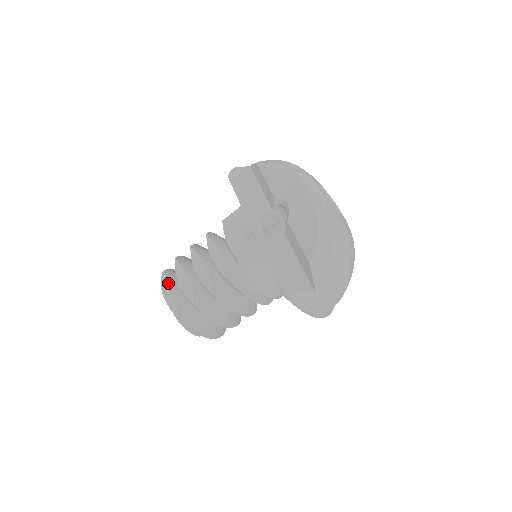
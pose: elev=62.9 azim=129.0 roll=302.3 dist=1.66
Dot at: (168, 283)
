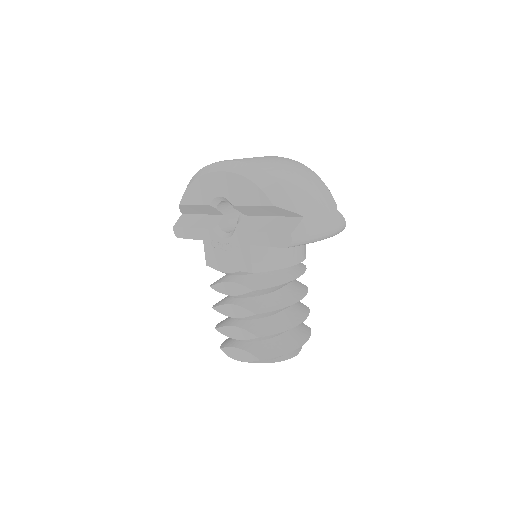
Dot at: (230, 349)
